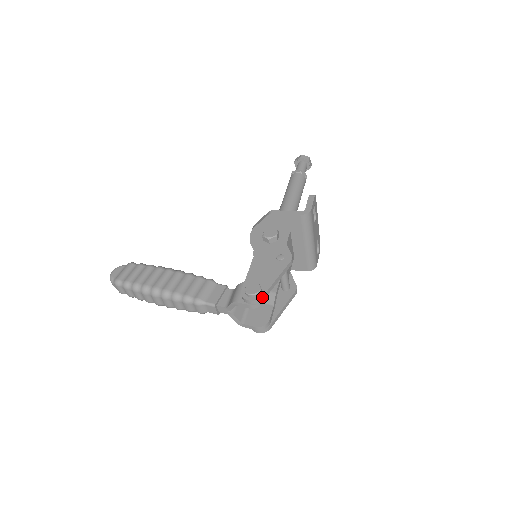
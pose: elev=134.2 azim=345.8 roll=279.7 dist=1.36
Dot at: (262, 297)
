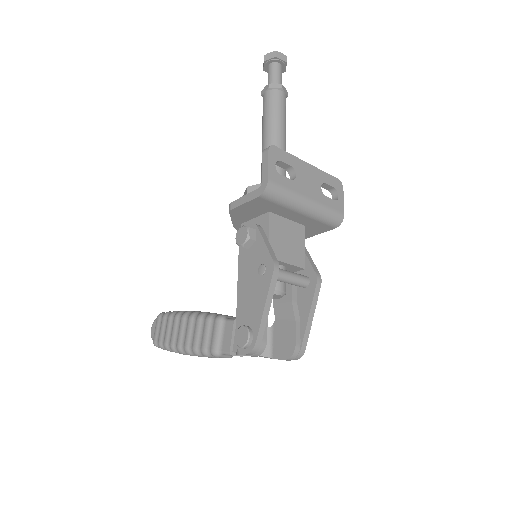
Dot at: (255, 344)
